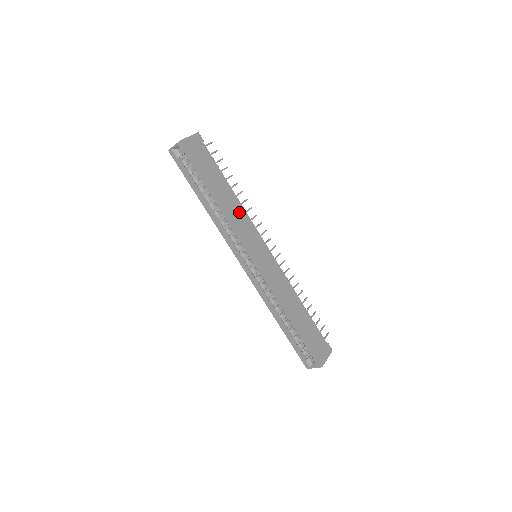
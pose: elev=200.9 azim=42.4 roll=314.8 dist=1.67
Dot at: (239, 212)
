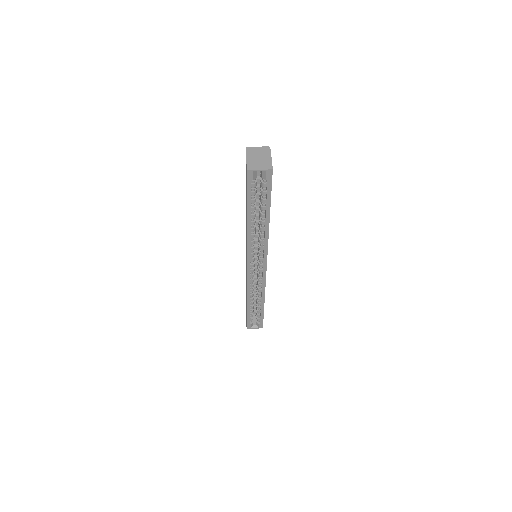
Dot at: occluded
